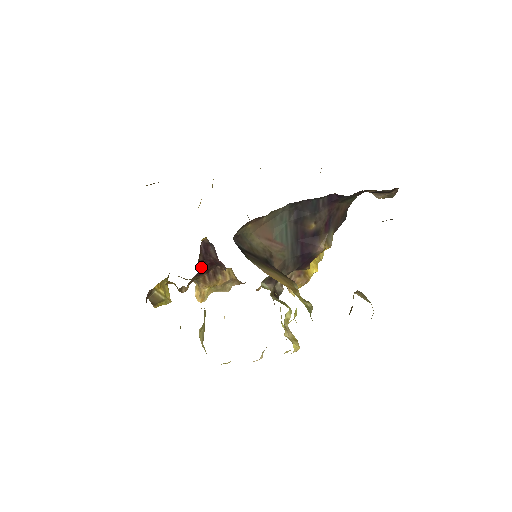
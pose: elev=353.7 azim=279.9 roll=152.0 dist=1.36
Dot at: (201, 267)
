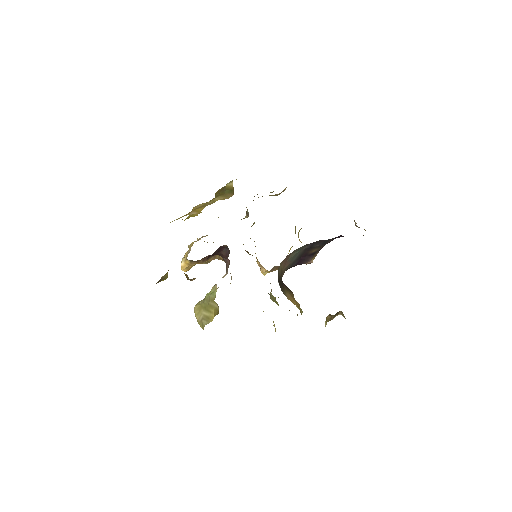
Dot at: (207, 258)
